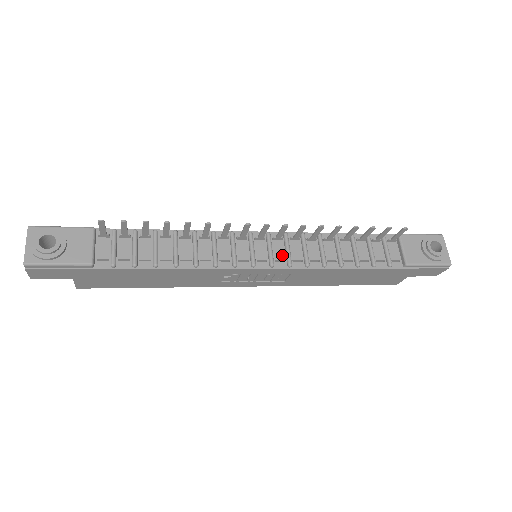
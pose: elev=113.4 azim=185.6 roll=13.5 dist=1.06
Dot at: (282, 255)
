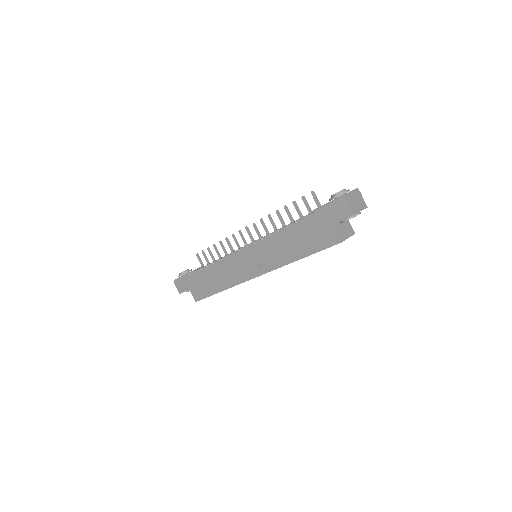
Dot at: occluded
